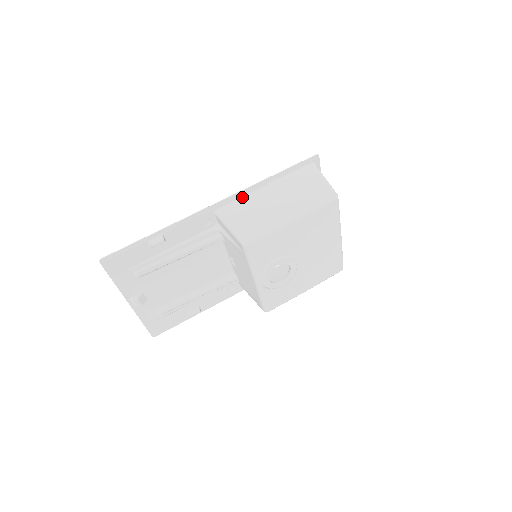
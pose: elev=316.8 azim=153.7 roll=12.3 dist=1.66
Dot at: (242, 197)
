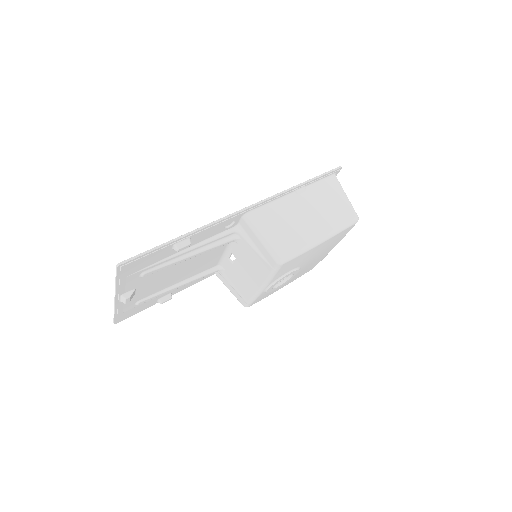
Dot at: (271, 202)
